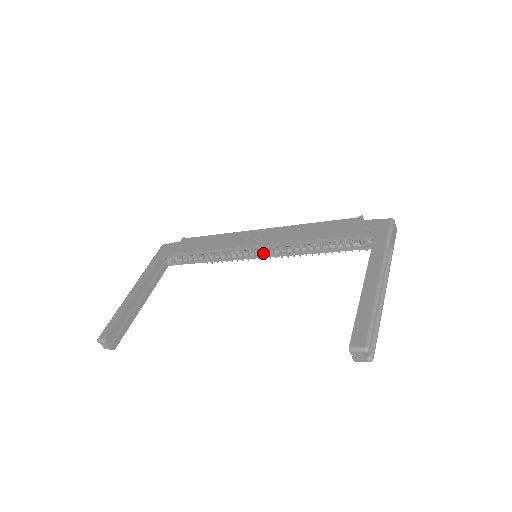
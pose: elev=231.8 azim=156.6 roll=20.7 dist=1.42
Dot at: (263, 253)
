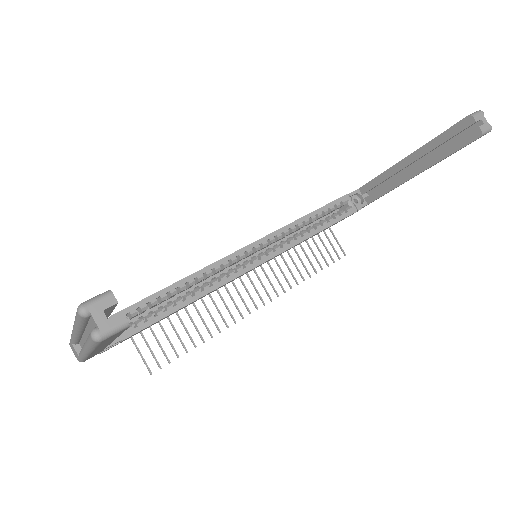
Dot at: (260, 256)
